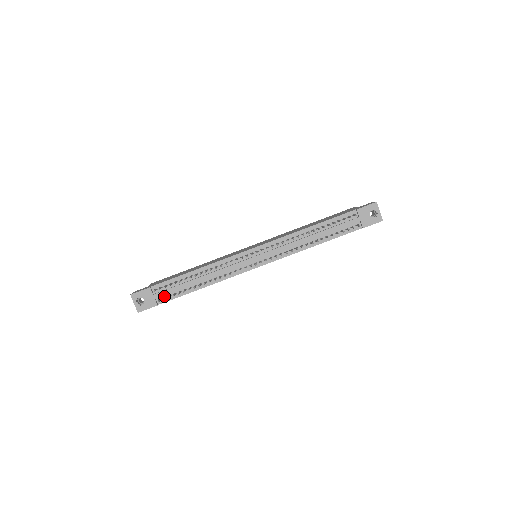
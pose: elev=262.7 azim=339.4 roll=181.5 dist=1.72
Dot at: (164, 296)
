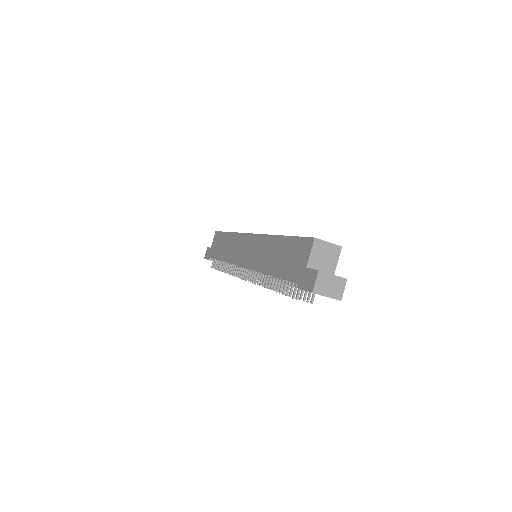
Dot at: occluded
